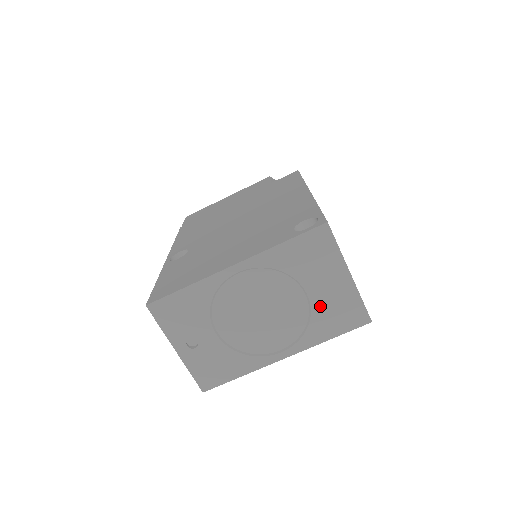
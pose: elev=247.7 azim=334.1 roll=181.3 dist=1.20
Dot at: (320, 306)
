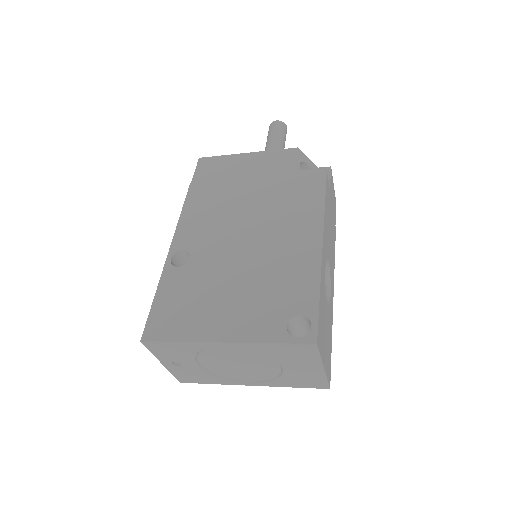
Dot at: (291, 374)
